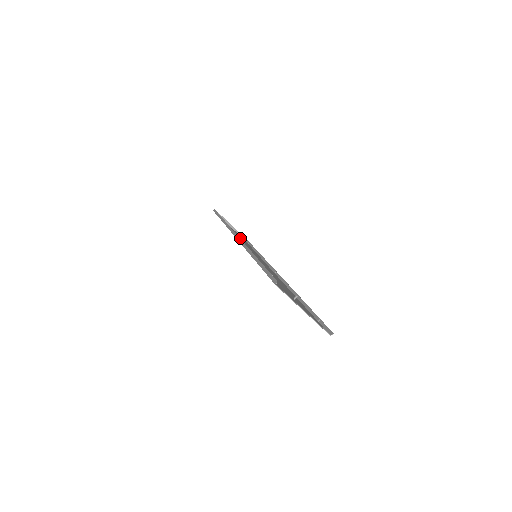
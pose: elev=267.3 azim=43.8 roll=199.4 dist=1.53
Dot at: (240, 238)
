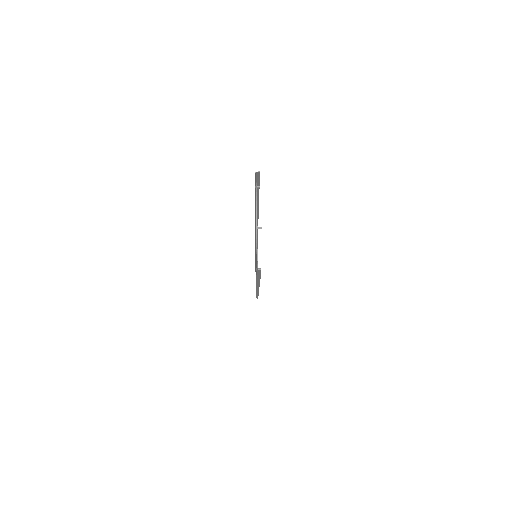
Dot at: occluded
